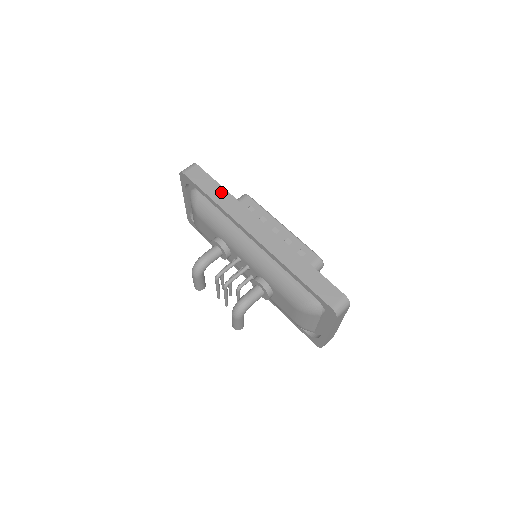
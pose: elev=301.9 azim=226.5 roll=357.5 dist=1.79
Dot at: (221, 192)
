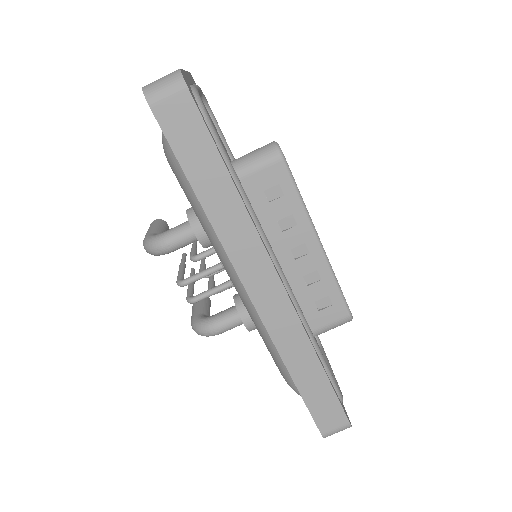
Dot at: (222, 186)
